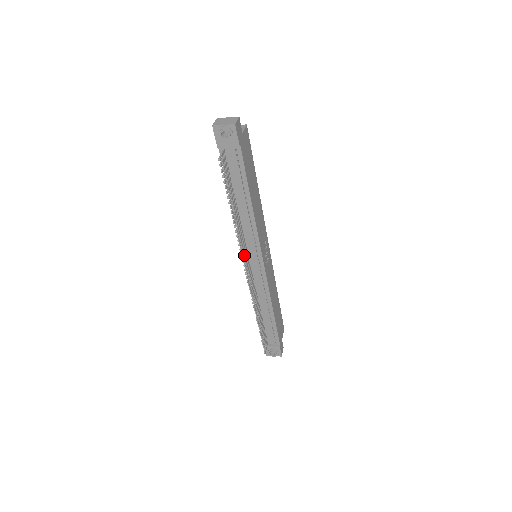
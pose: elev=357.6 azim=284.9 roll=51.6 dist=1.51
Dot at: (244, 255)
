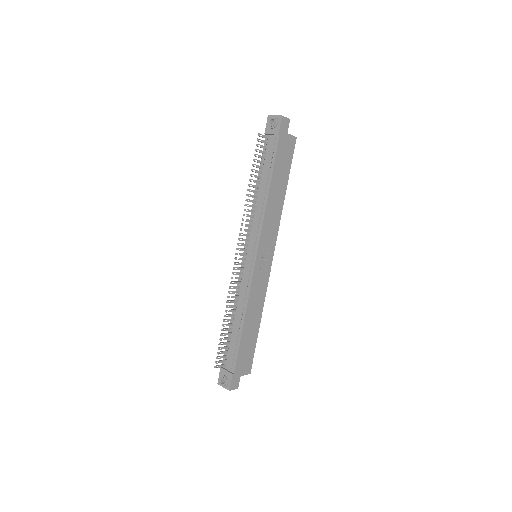
Dot at: occluded
